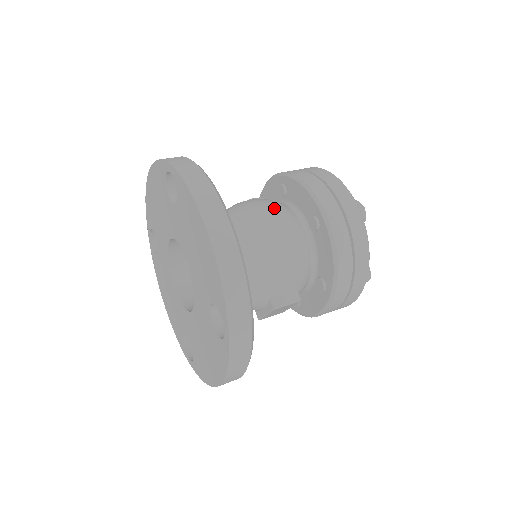
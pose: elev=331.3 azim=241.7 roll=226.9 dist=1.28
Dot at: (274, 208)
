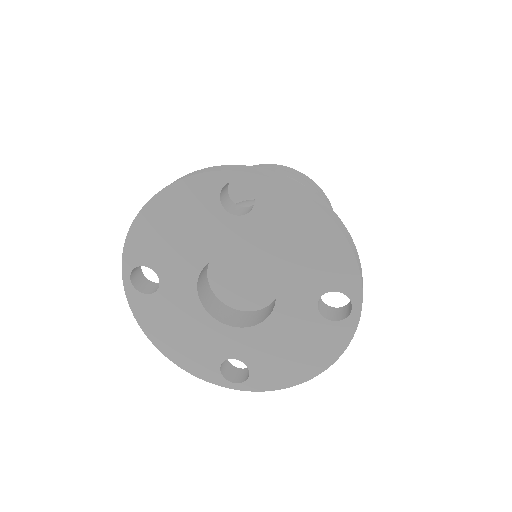
Dot at: occluded
